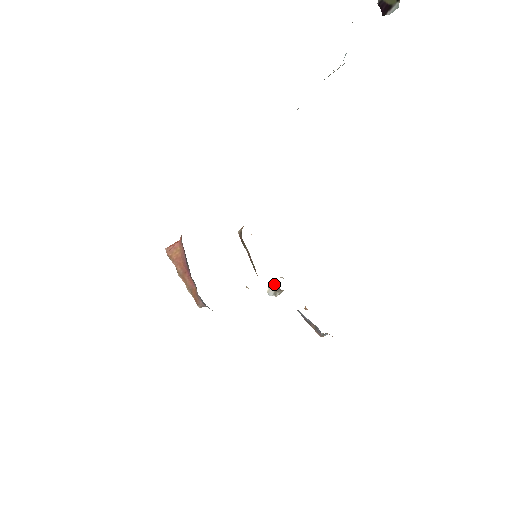
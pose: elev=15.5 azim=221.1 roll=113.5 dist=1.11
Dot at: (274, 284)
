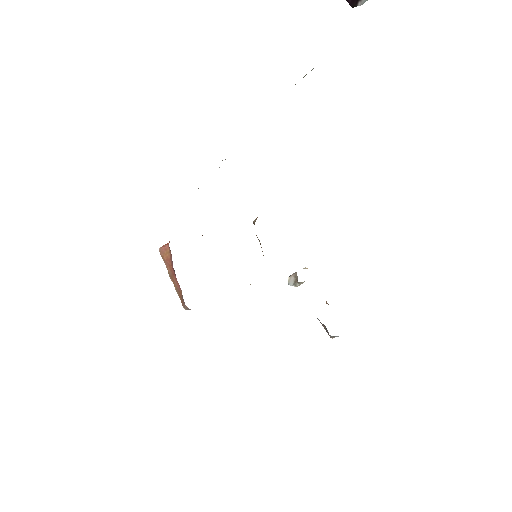
Dot at: (294, 274)
